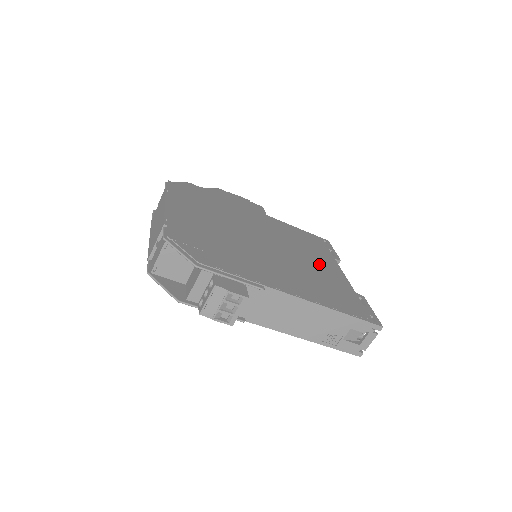
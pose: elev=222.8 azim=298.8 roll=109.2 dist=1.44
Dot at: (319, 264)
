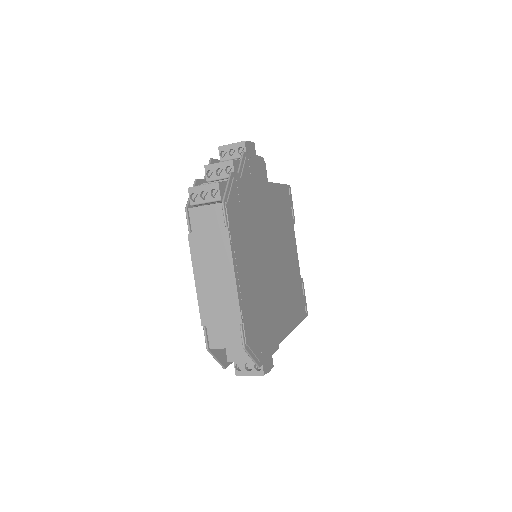
Dot at: (290, 253)
